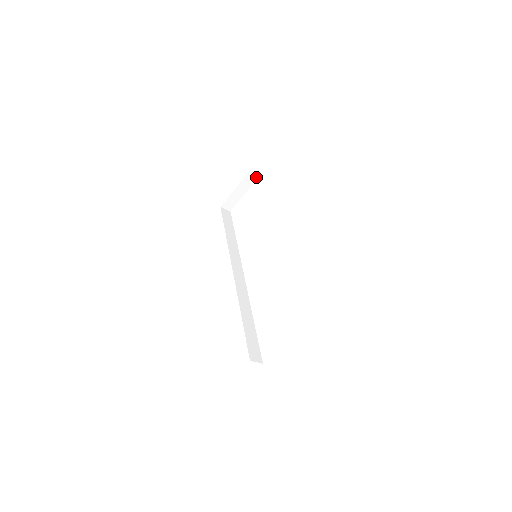
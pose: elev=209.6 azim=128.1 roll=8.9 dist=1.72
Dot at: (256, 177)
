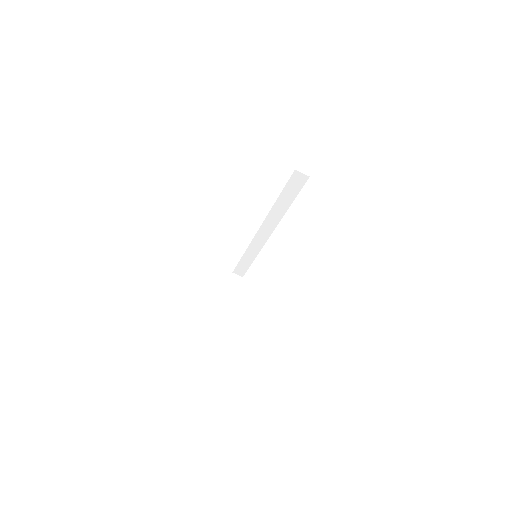
Dot at: (240, 279)
